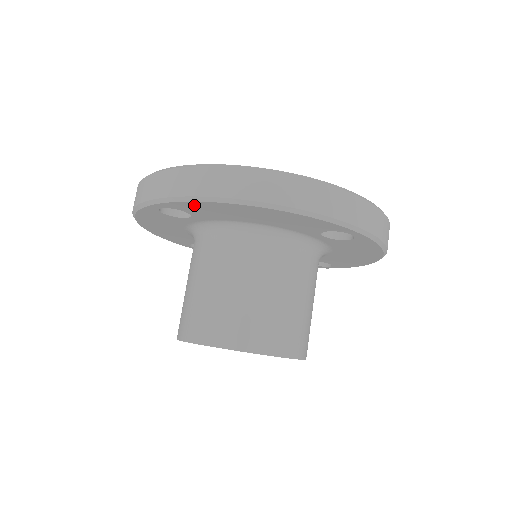
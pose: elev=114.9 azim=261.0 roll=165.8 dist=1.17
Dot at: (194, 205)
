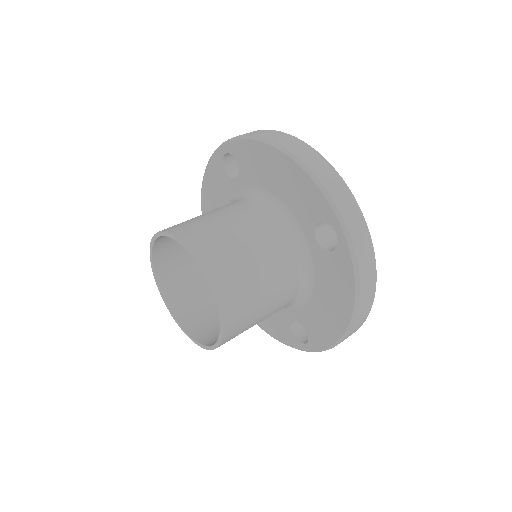
Dot at: (247, 148)
